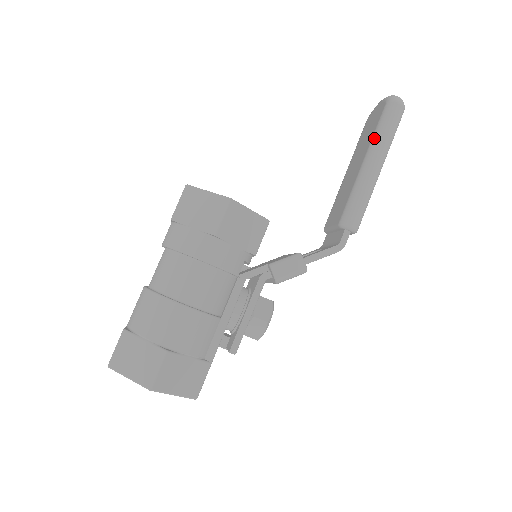
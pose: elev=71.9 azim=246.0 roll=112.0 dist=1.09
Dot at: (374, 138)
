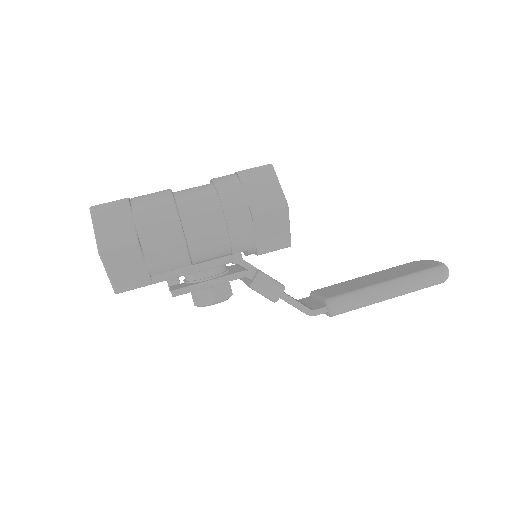
Dot at: (407, 276)
